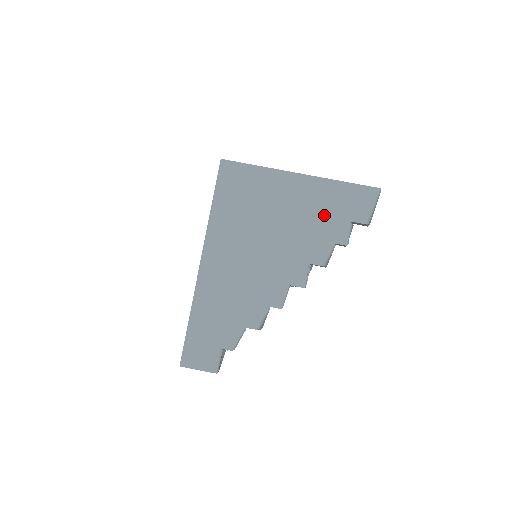
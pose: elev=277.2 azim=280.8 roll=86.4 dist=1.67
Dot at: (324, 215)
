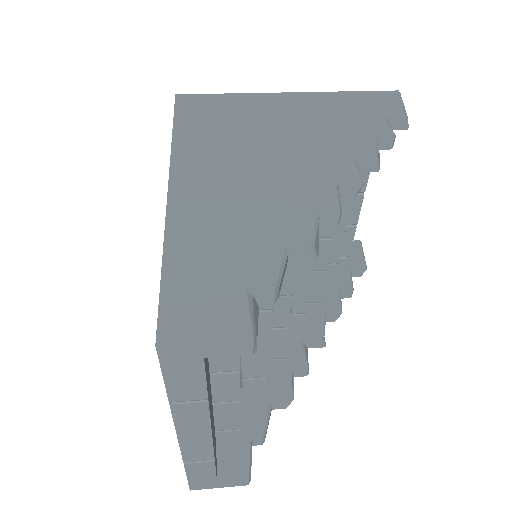
Dot at: (343, 116)
